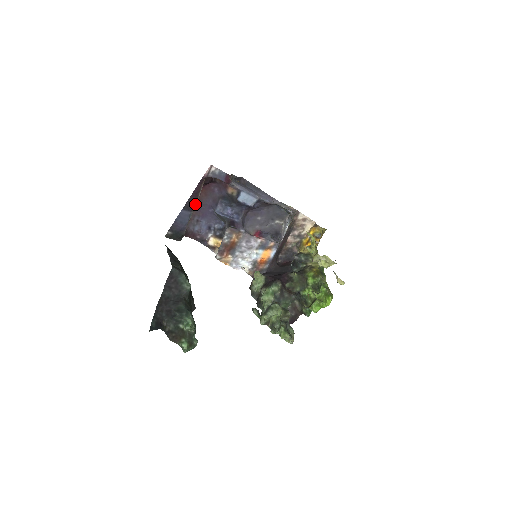
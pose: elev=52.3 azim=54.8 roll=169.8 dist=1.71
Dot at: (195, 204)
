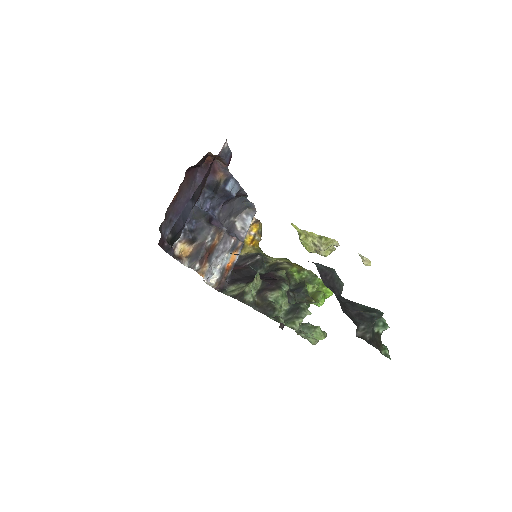
Dot at: occluded
